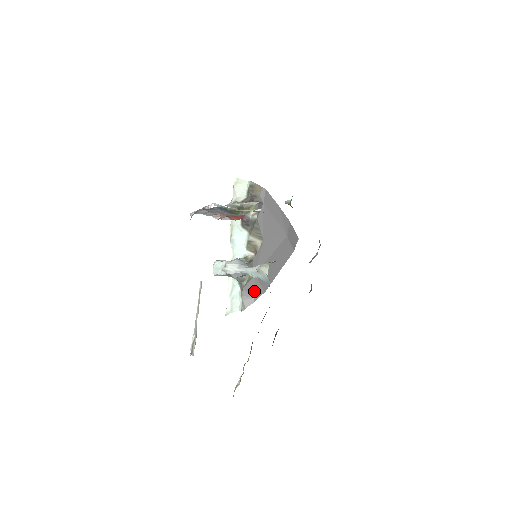
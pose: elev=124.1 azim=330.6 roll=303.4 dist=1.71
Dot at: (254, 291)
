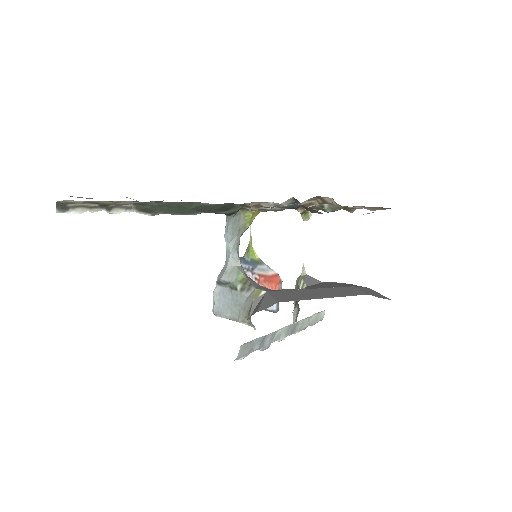
Dot at: (260, 306)
